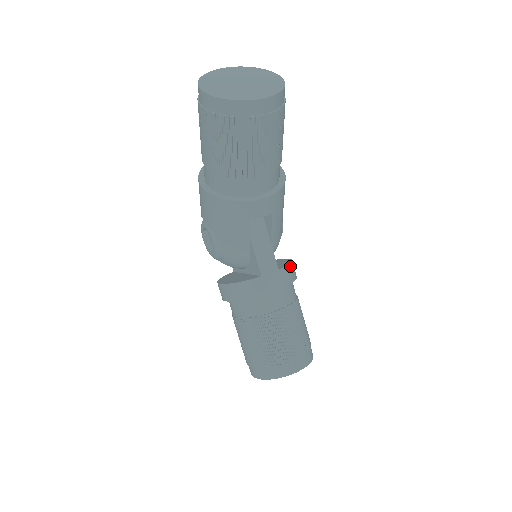
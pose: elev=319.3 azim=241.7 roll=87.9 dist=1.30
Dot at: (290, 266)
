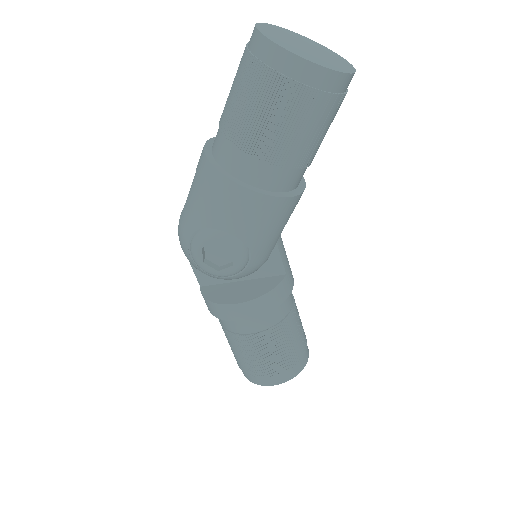
Dot at: occluded
